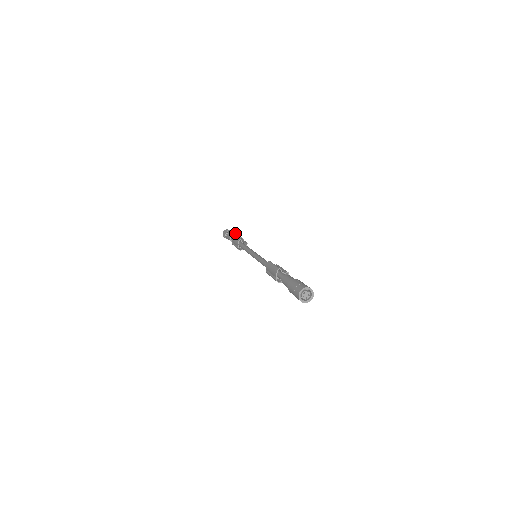
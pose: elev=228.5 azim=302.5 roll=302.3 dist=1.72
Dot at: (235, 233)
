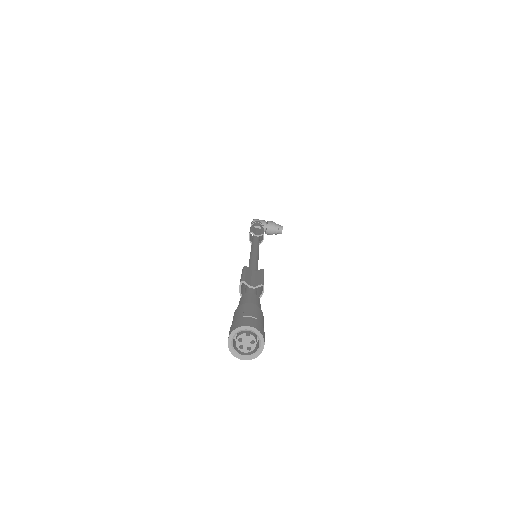
Dot at: (267, 221)
